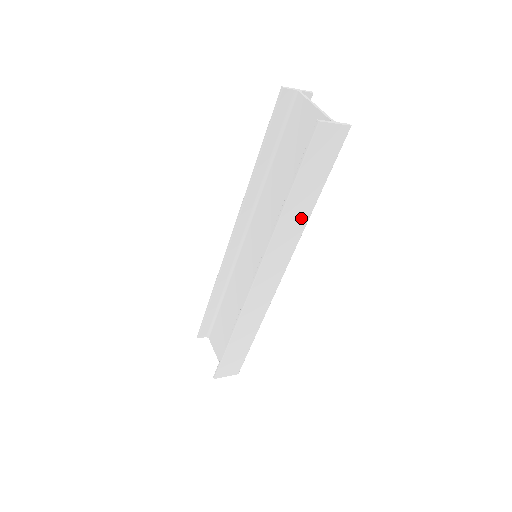
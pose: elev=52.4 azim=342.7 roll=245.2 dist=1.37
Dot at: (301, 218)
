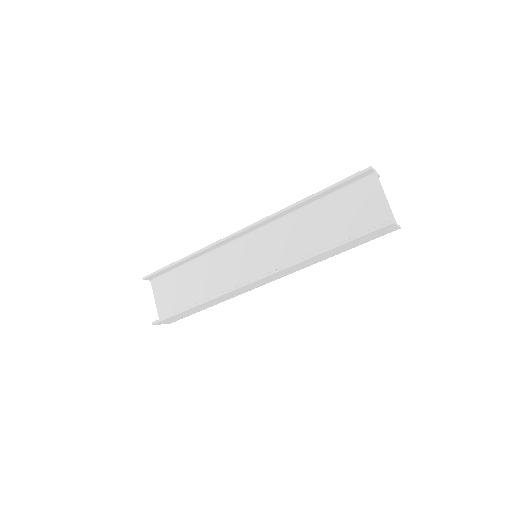
Dot at: (321, 259)
